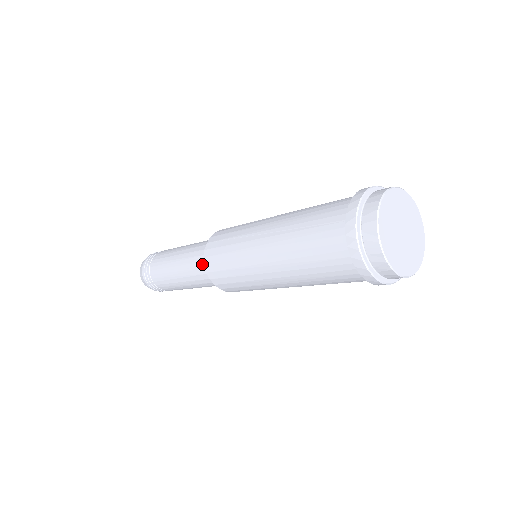
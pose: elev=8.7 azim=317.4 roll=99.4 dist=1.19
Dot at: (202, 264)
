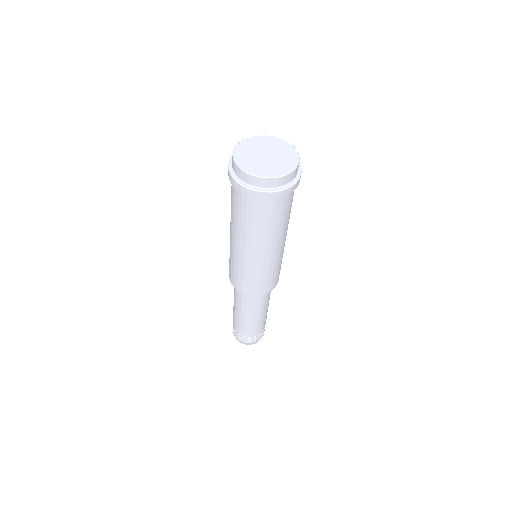
Dot at: (240, 292)
